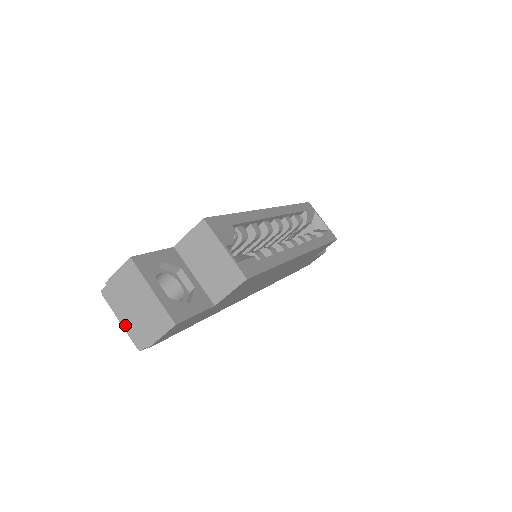
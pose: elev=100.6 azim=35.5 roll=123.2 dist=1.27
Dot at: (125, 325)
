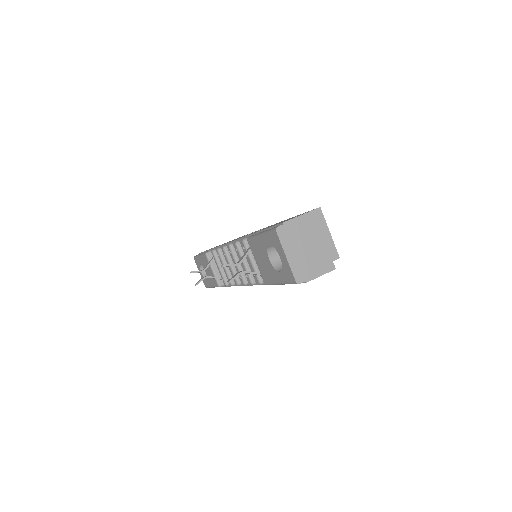
Dot at: (291, 260)
